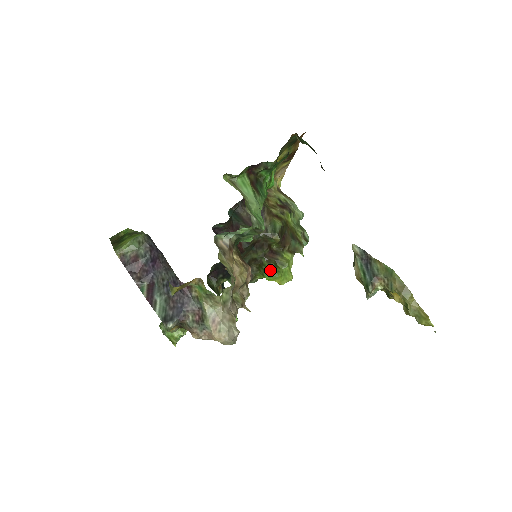
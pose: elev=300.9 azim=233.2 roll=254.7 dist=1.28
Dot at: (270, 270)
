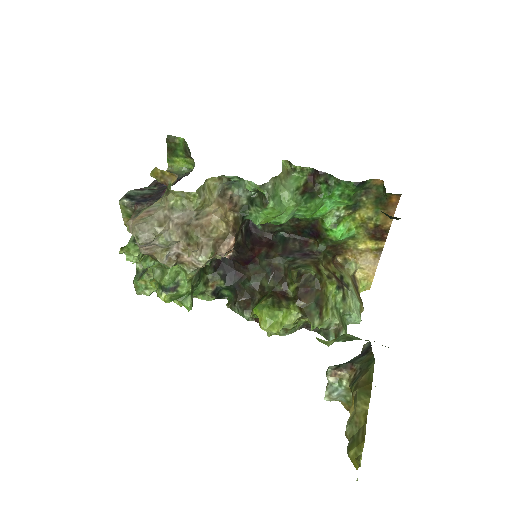
Dot at: (263, 300)
